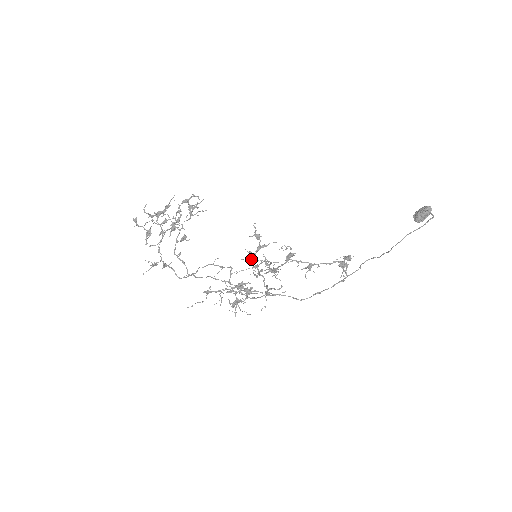
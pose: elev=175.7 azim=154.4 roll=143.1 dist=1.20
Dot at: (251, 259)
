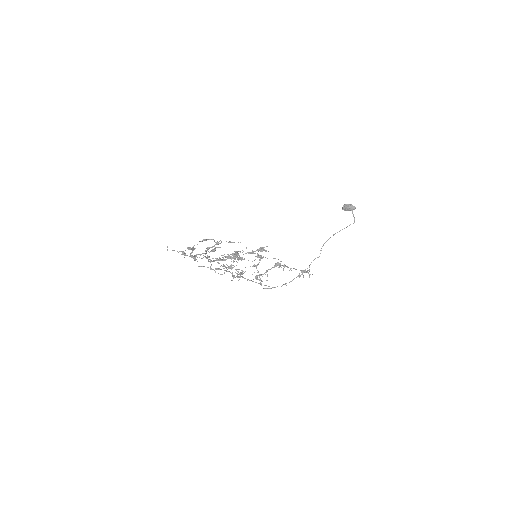
Dot at: occluded
